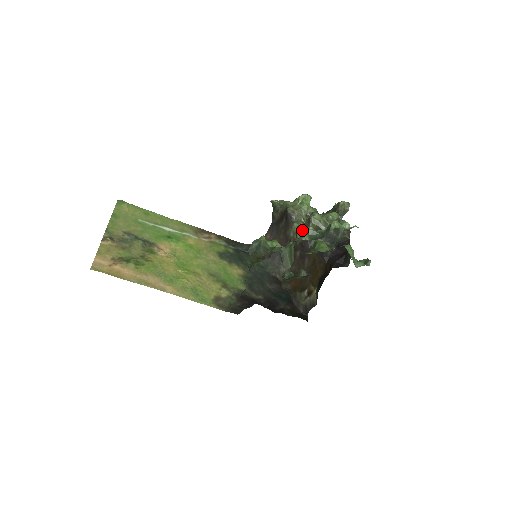
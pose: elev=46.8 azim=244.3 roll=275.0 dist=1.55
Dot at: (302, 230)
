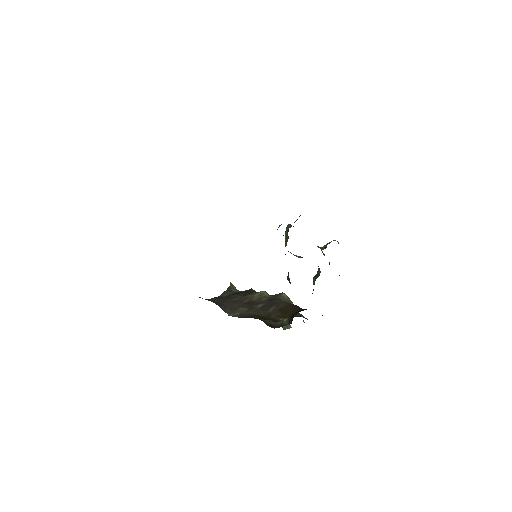
Dot at: occluded
